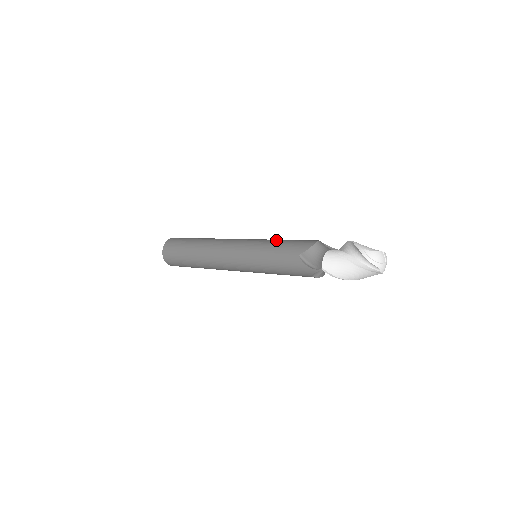
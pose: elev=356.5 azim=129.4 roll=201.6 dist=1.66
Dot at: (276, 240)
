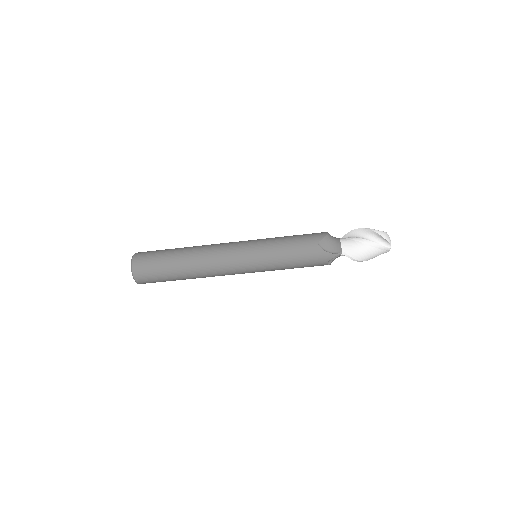
Dot at: occluded
